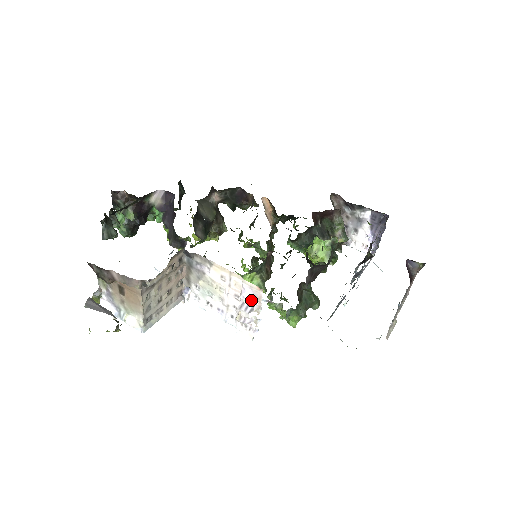
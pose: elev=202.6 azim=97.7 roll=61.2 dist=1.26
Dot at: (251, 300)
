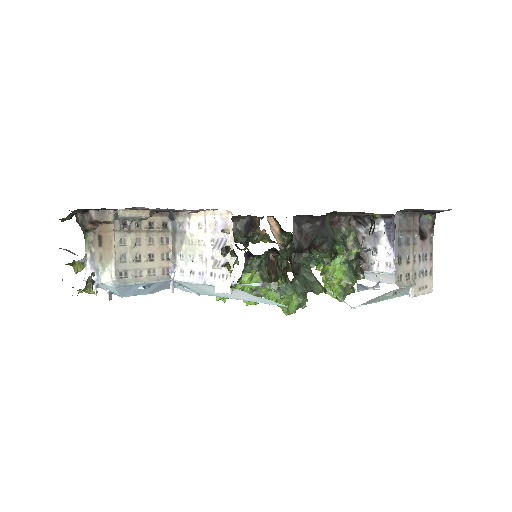
Dot at: (221, 229)
